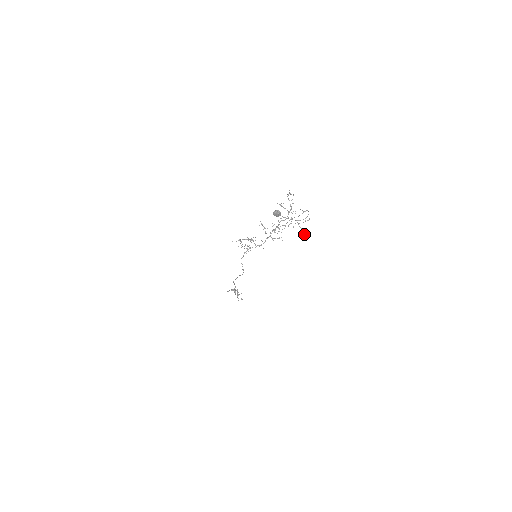
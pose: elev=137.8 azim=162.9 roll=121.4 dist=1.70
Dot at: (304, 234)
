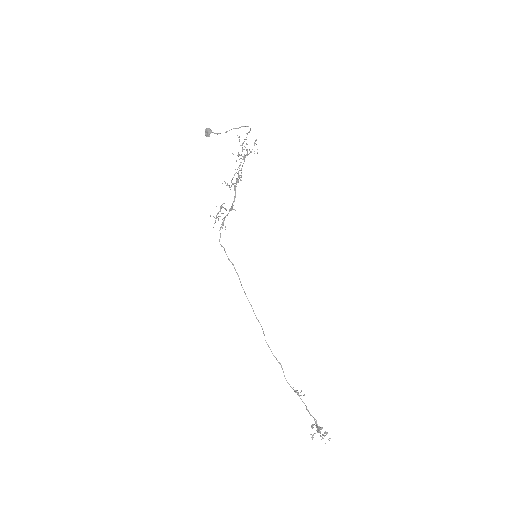
Dot at: occluded
